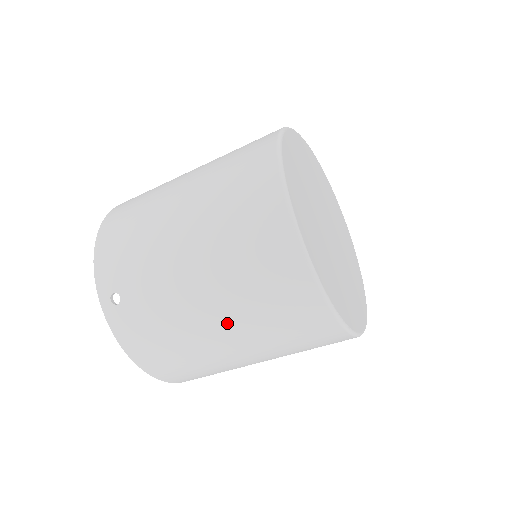
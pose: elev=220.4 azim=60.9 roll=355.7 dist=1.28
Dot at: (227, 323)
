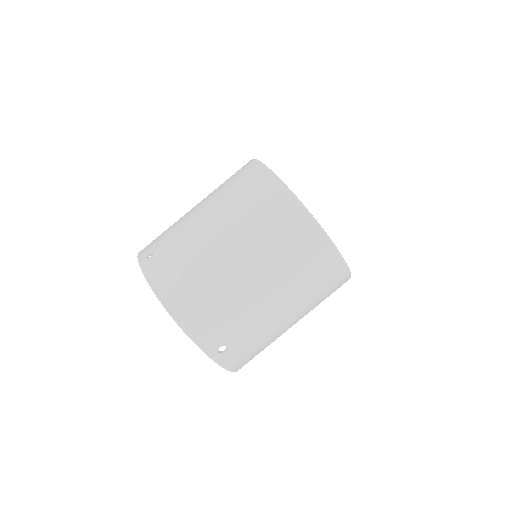
Dot at: (226, 231)
